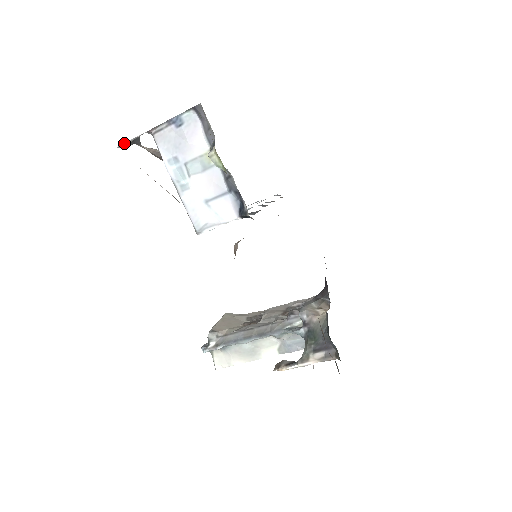
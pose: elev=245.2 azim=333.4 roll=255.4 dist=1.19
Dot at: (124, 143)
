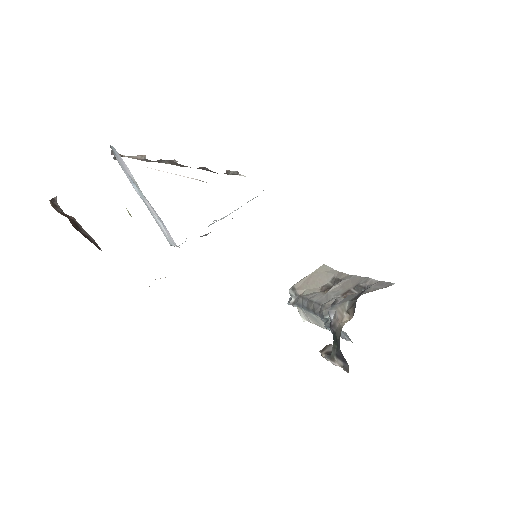
Dot at: (113, 157)
